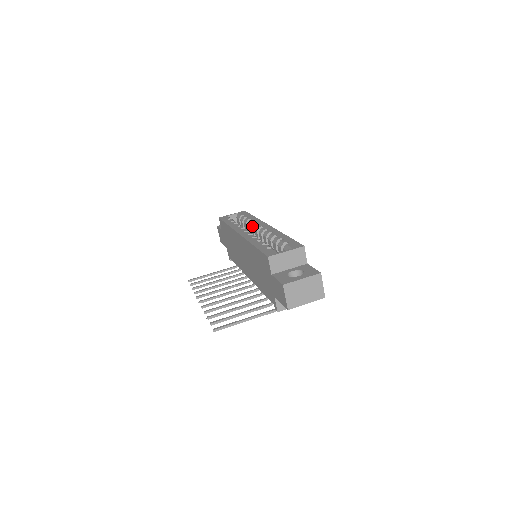
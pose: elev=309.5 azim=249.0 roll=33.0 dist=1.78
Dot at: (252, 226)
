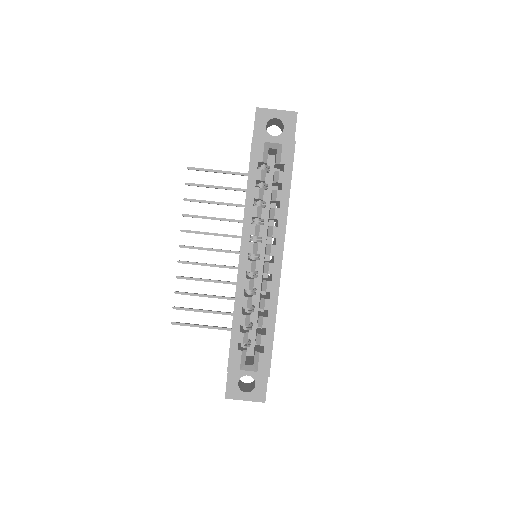
Dot at: (269, 231)
